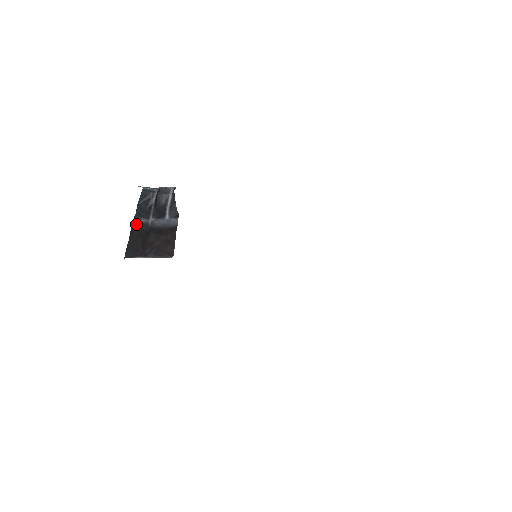
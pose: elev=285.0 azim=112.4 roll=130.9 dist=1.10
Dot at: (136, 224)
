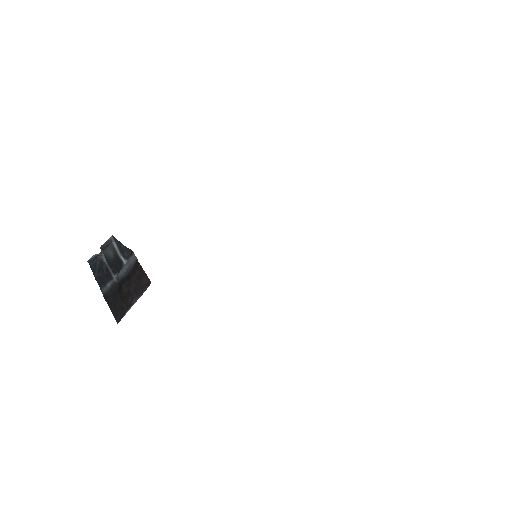
Dot at: (106, 293)
